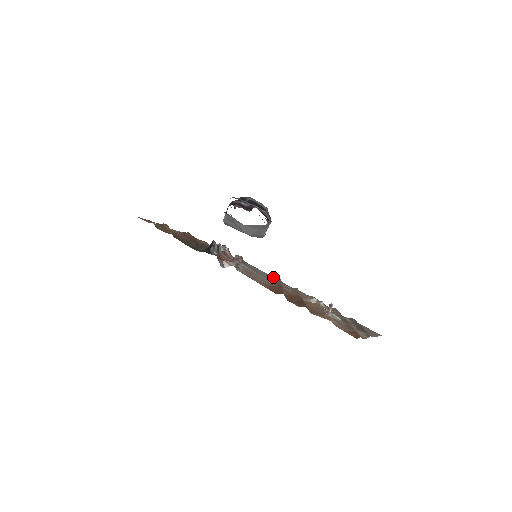
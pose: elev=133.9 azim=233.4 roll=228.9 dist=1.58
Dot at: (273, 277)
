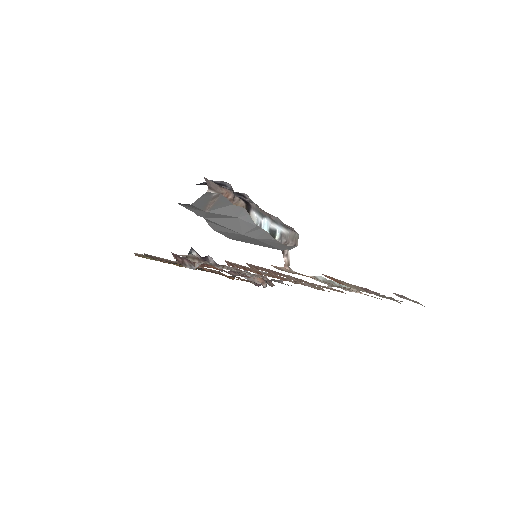
Dot at: occluded
